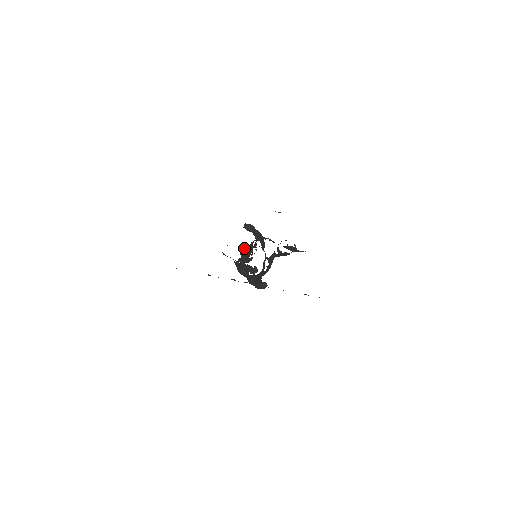
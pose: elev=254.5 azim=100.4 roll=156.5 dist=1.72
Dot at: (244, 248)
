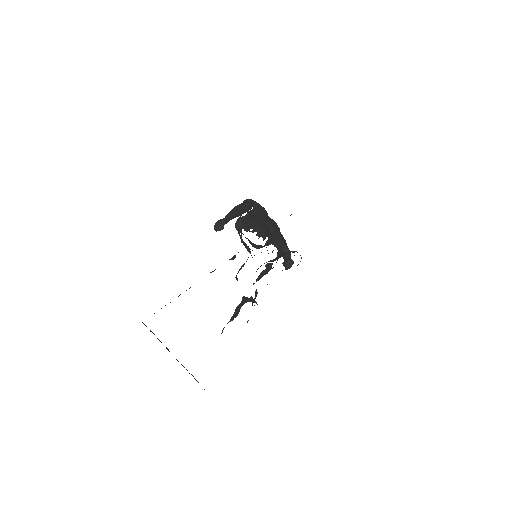
Dot at: (237, 226)
